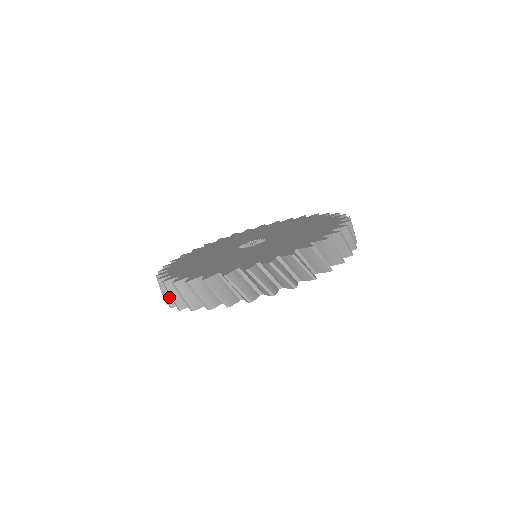
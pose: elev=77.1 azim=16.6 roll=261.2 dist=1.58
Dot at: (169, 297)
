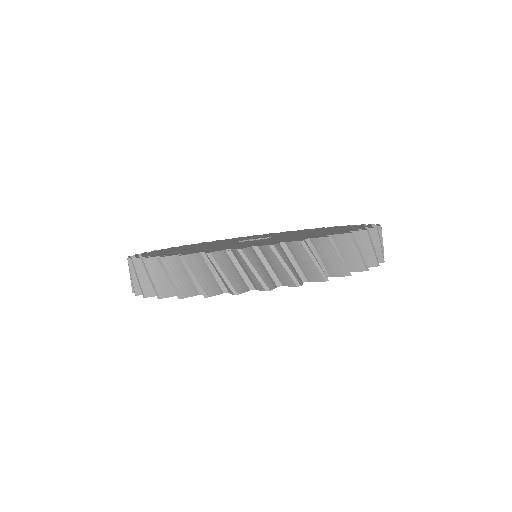
Dot at: (145, 283)
